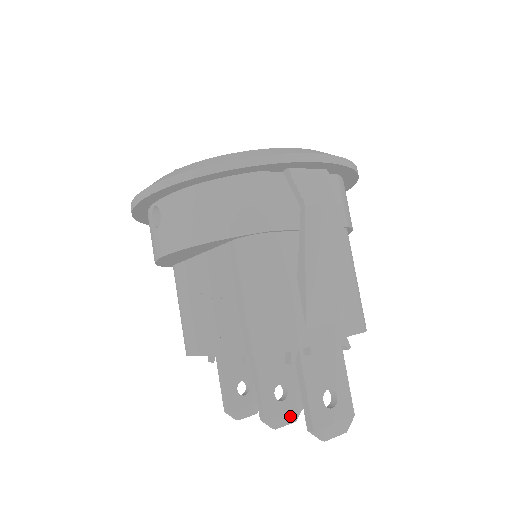
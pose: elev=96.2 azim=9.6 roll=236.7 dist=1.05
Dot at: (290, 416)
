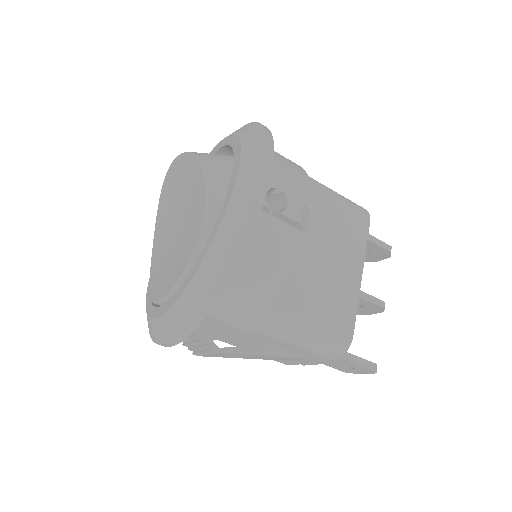
Dot at: (375, 311)
